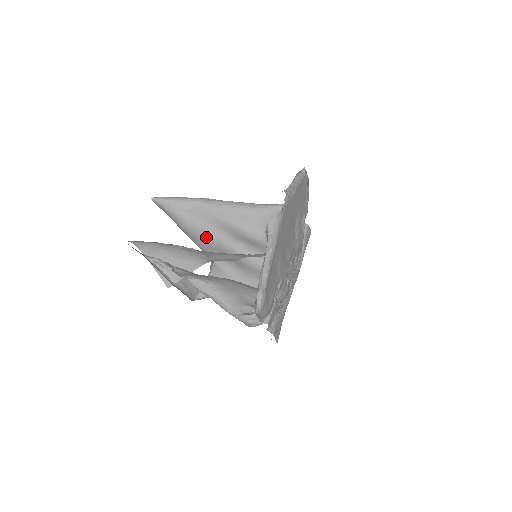
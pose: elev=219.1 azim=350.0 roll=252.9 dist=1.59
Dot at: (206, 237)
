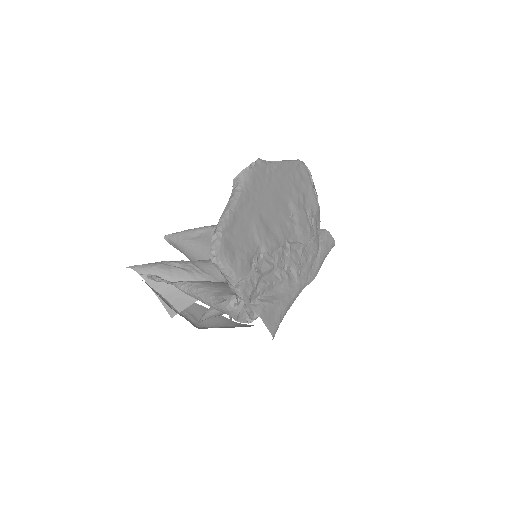
Dot at: occluded
